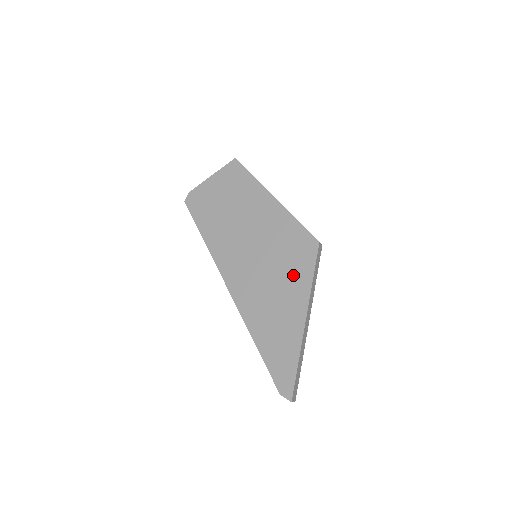
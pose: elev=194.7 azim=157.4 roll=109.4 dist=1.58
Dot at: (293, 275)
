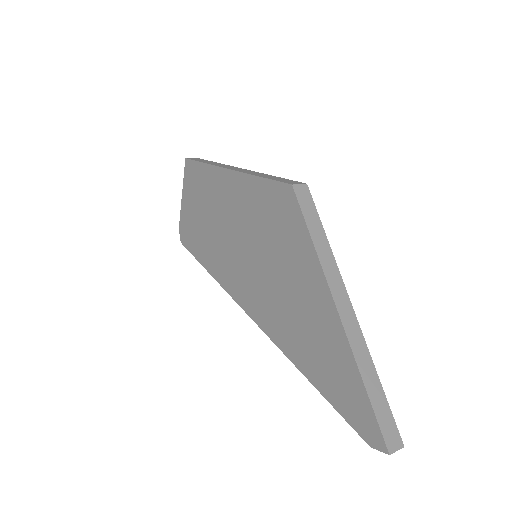
Dot at: (292, 254)
